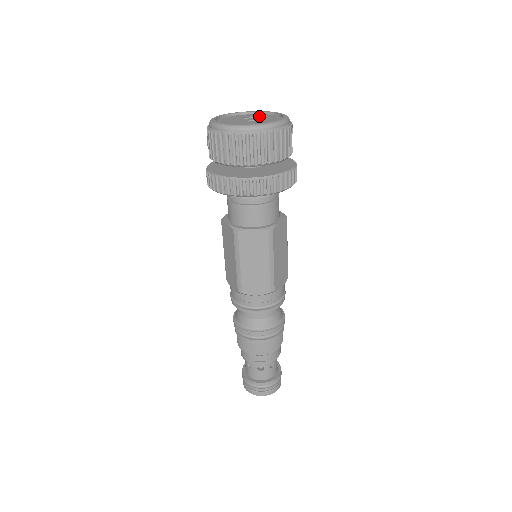
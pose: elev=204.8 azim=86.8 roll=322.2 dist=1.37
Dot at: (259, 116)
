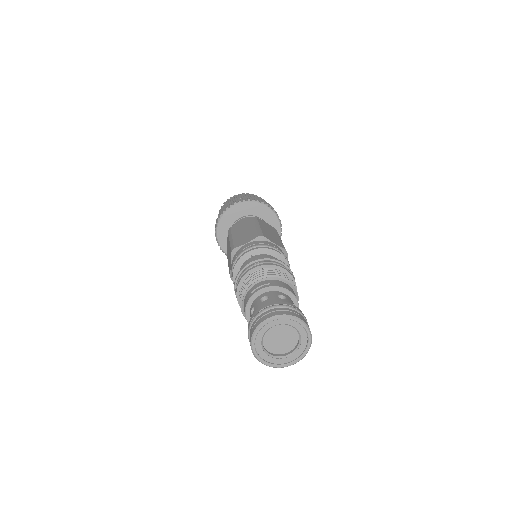
Dot at: occluded
